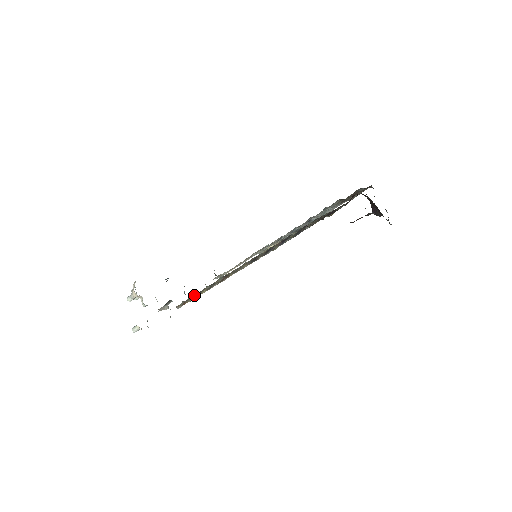
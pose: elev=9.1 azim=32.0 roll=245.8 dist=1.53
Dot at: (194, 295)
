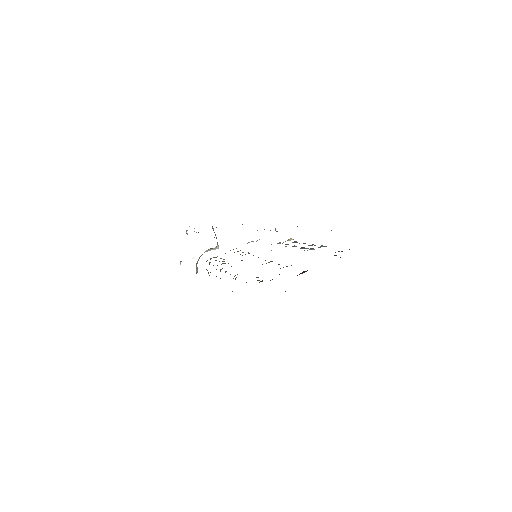
Dot at: (216, 260)
